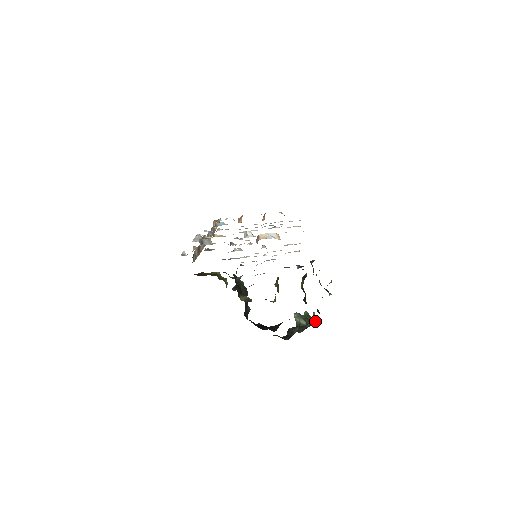
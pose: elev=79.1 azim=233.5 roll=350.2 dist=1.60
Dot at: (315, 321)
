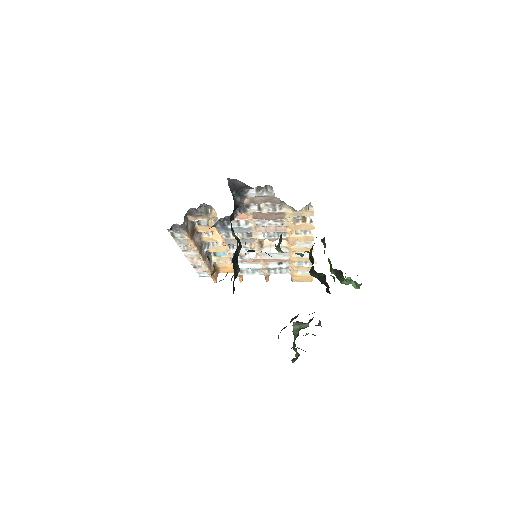
Dot at: occluded
